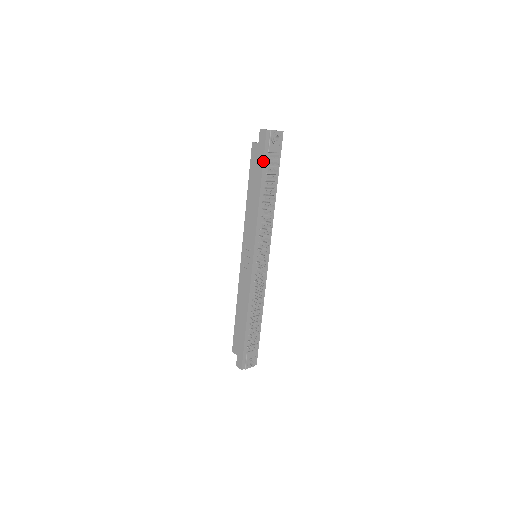
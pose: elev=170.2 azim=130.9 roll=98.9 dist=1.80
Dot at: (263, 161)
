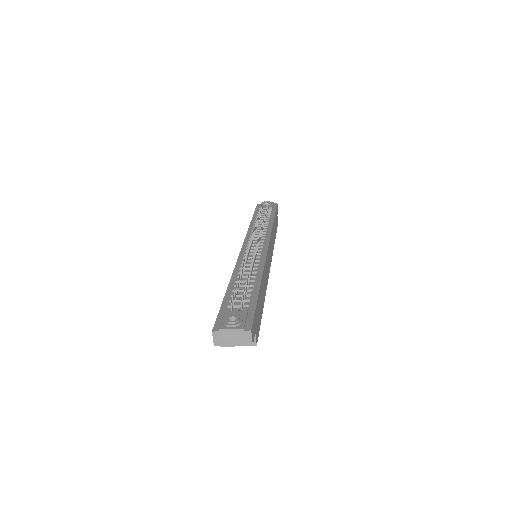
Dot at: (254, 212)
